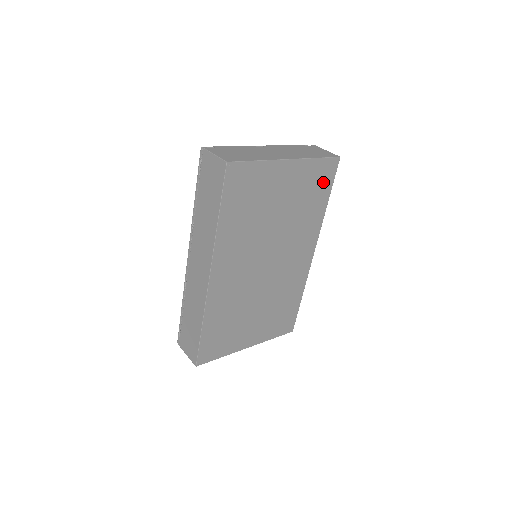
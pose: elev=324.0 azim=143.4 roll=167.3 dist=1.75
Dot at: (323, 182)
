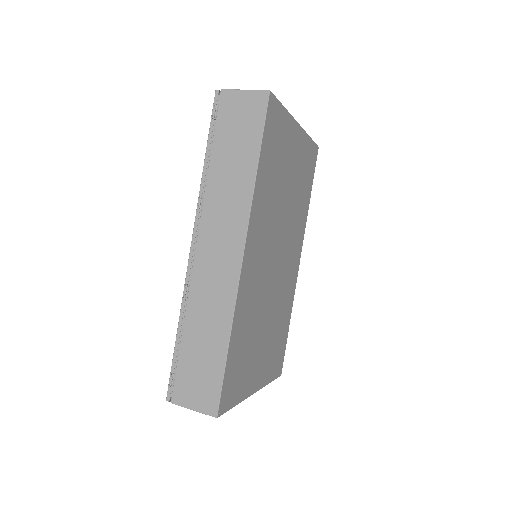
Dot at: (310, 170)
